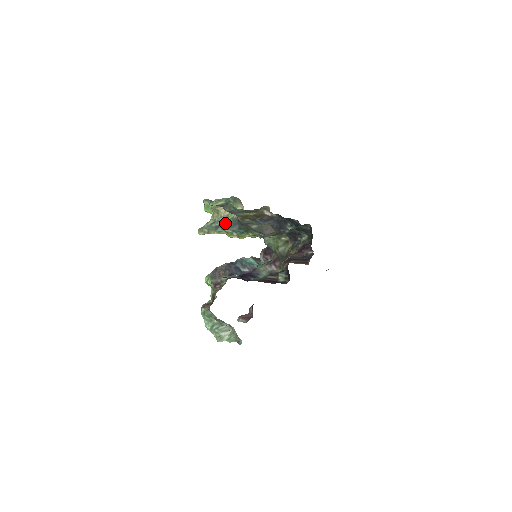
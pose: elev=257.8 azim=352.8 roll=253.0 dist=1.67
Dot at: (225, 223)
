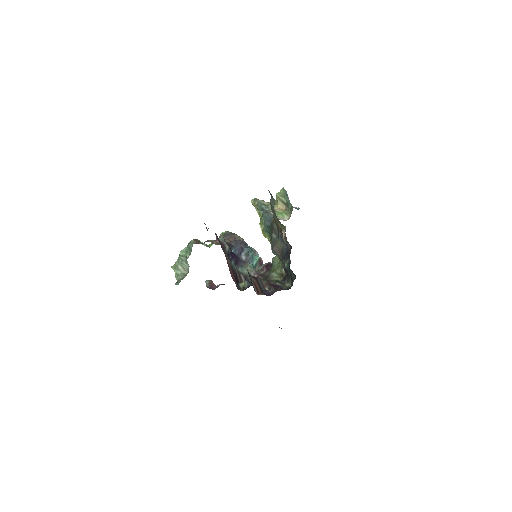
Dot at: (268, 213)
